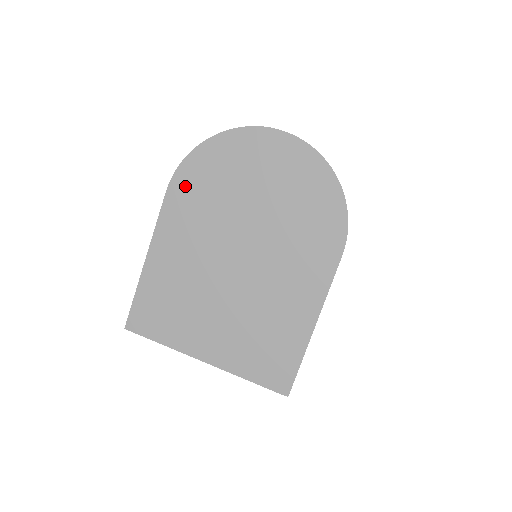
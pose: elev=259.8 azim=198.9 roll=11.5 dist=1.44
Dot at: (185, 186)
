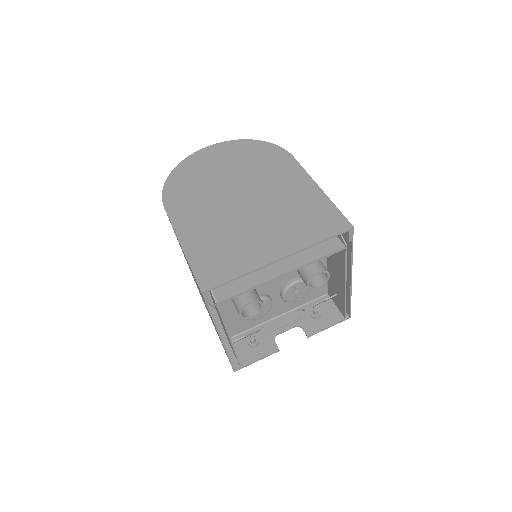
Dot at: (174, 197)
